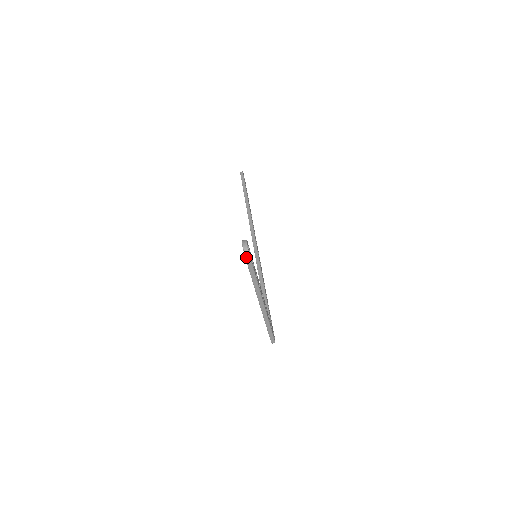
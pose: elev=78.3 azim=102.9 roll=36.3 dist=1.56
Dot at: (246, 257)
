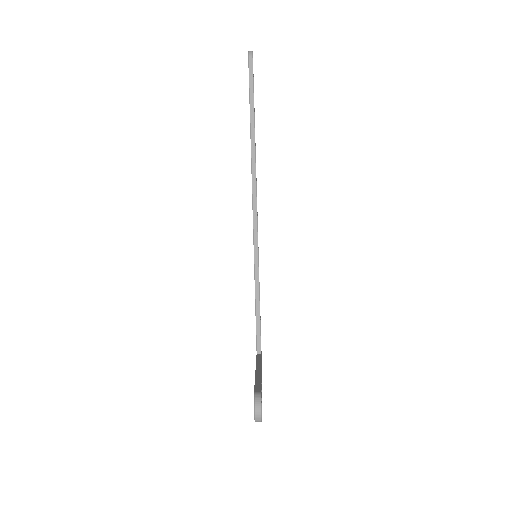
Dot at: (256, 421)
